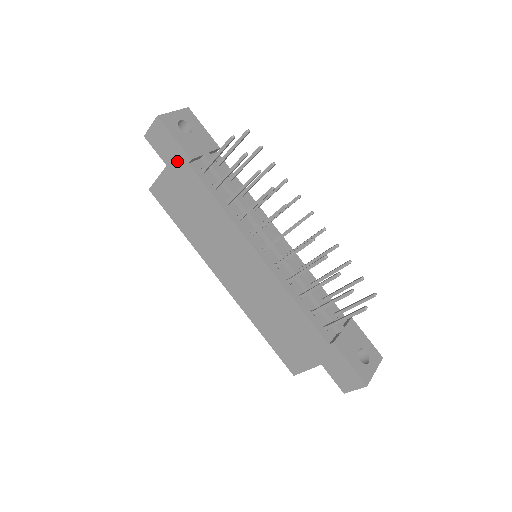
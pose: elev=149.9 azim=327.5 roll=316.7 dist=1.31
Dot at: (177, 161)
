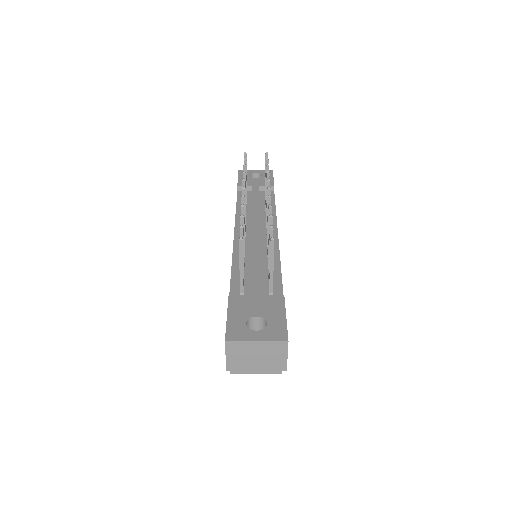
Dot at: occluded
